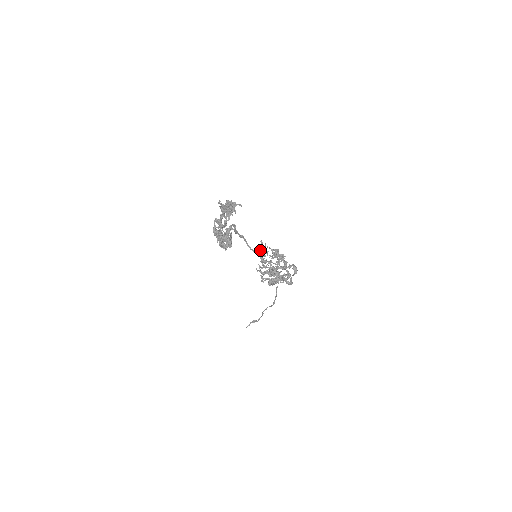
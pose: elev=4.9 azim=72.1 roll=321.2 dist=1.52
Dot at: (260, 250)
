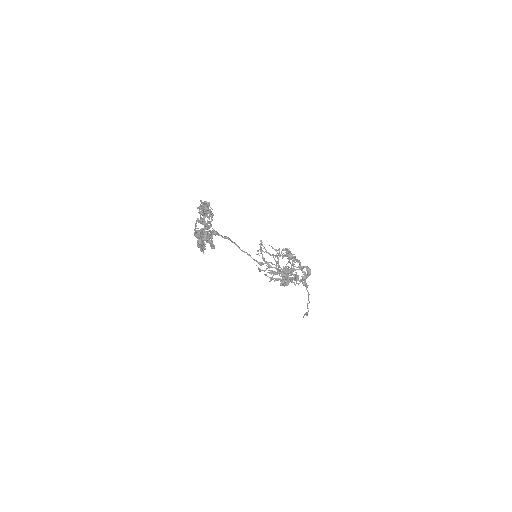
Dot at: (260, 250)
